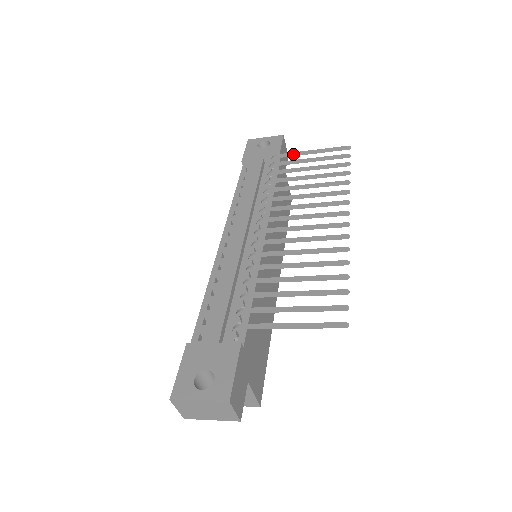
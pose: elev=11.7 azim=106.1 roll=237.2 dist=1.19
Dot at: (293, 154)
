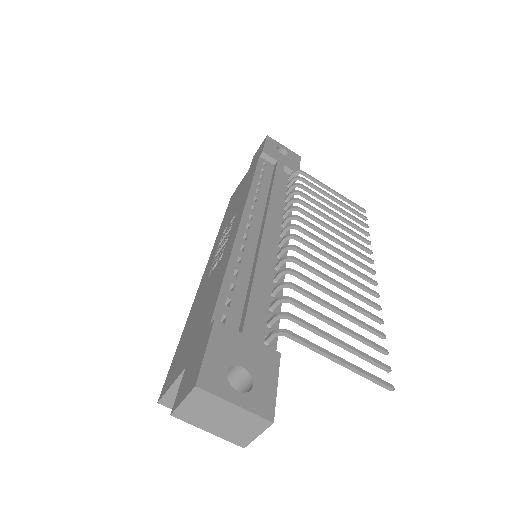
Dot at: (318, 182)
